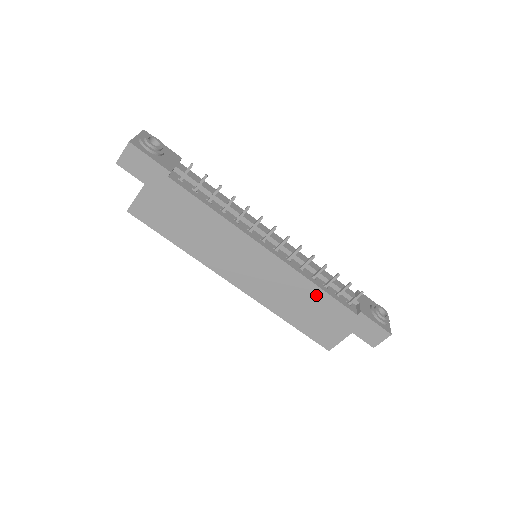
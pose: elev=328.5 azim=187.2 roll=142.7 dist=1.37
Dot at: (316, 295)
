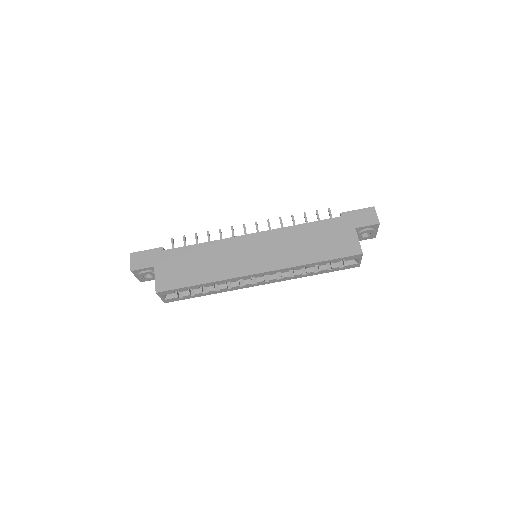
Dot at: (306, 230)
